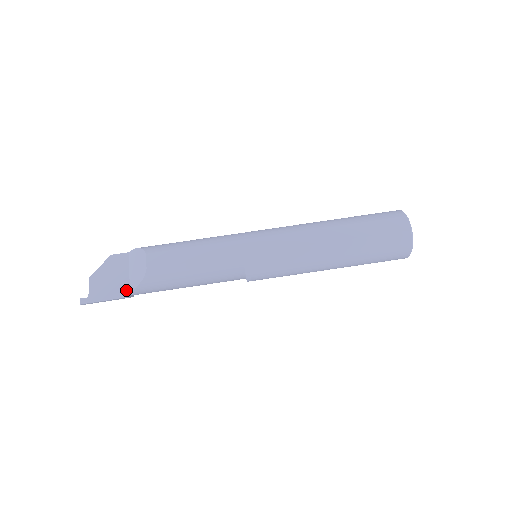
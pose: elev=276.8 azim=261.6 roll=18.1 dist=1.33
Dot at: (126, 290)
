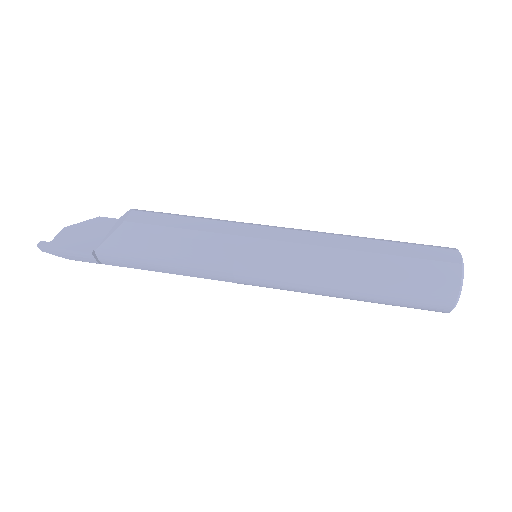
Dot at: (93, 246)
